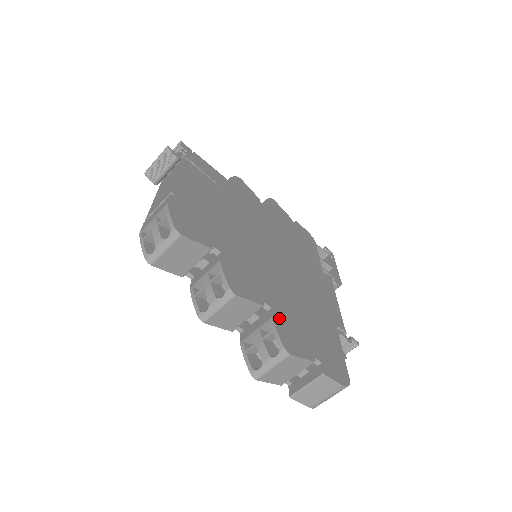
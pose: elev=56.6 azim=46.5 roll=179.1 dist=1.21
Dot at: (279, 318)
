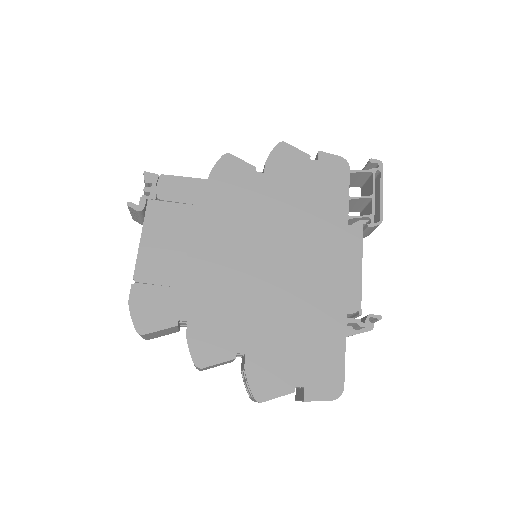
Dot at: (254, 362)
